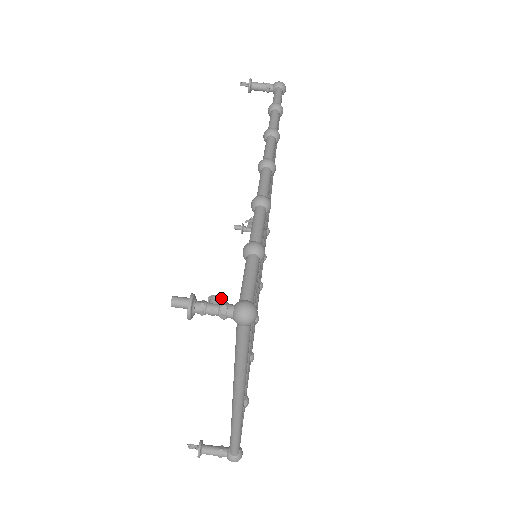
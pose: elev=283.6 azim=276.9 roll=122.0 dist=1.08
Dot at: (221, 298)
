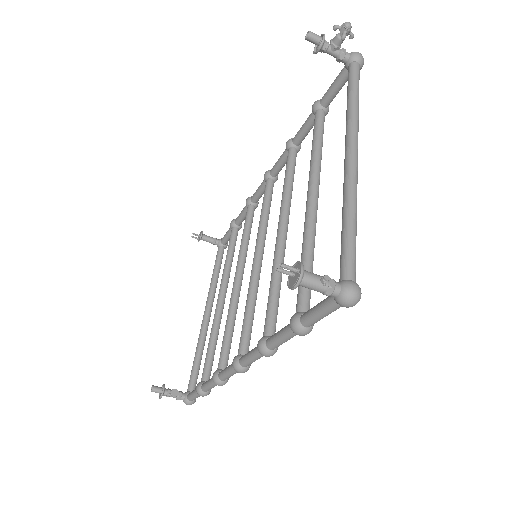
Dot at: (177, 396)
